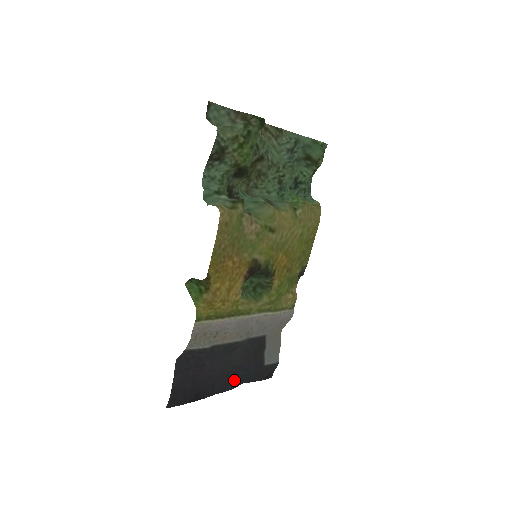
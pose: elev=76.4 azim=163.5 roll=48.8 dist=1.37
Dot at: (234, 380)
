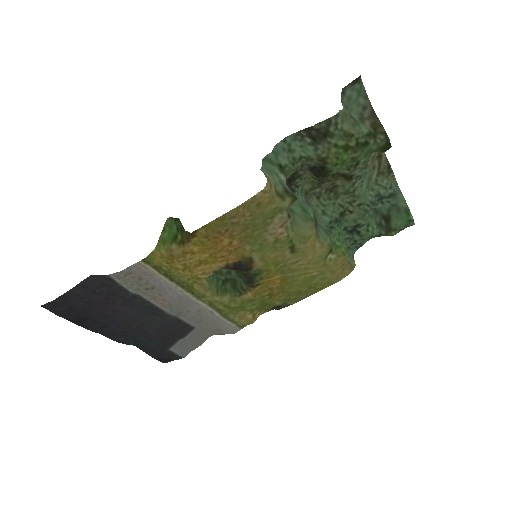
Dot at: (130, 337)
